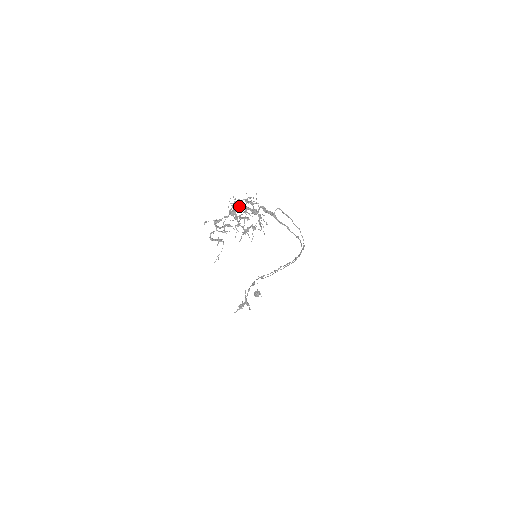
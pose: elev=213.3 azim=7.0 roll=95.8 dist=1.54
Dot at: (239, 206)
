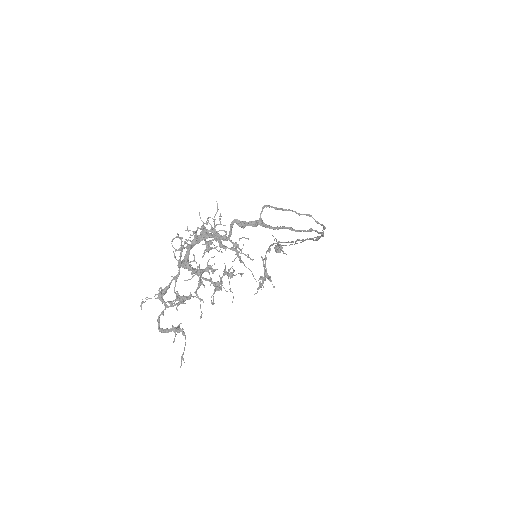
Dot at: (193, 242)
